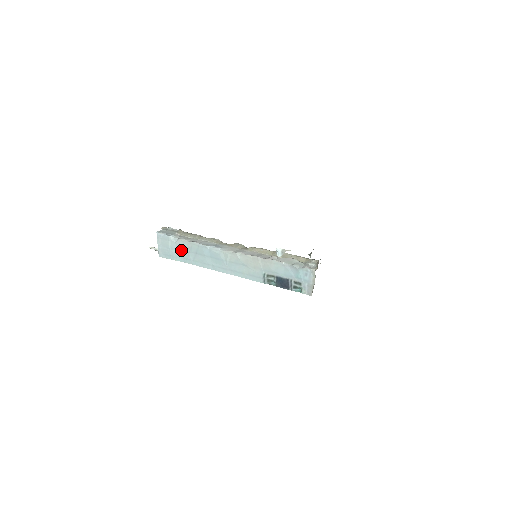
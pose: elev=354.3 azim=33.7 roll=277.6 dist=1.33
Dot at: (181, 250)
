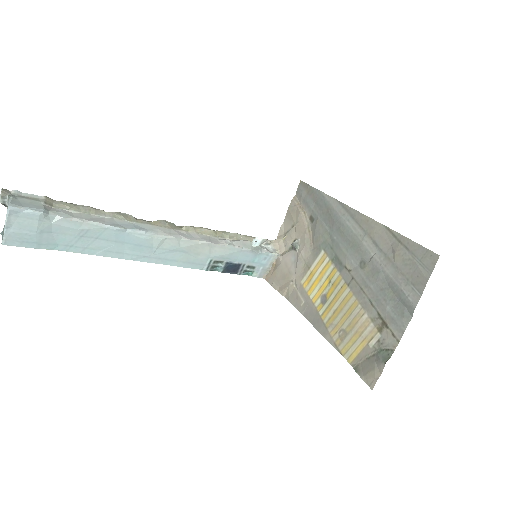
Dot at: (62, 234)
